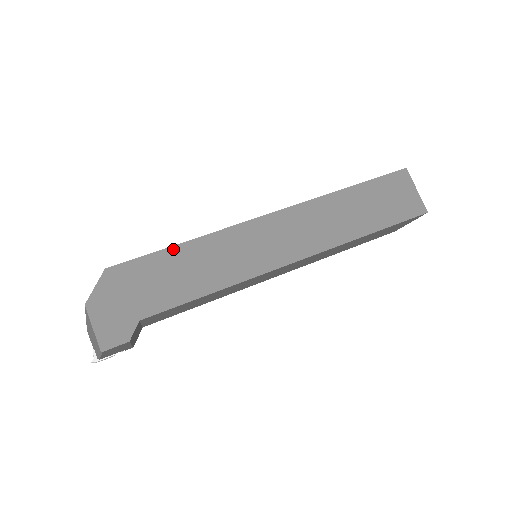
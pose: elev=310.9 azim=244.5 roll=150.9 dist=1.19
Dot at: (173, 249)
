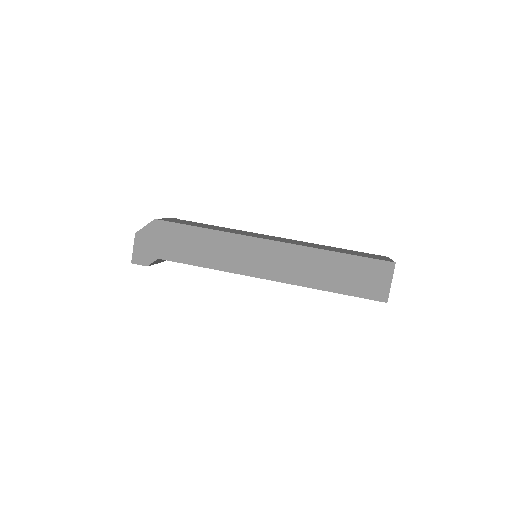
Dot at: (197, 229)
